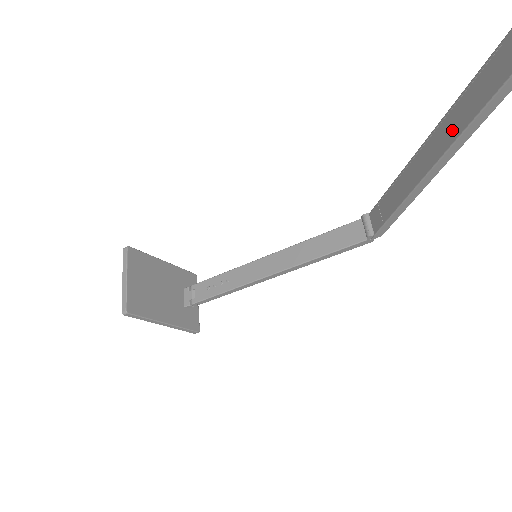
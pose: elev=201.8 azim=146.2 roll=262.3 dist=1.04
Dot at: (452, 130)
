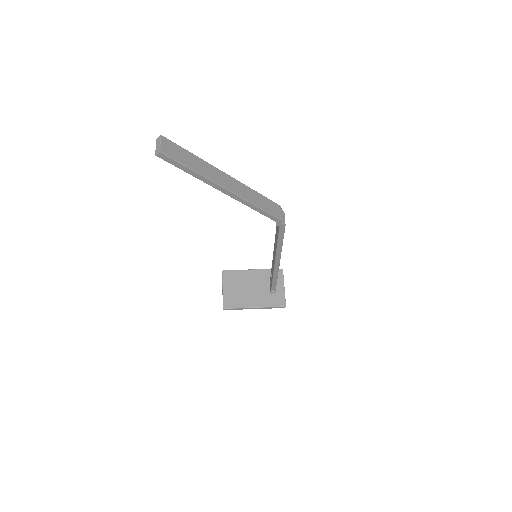
Dot at: occluded
